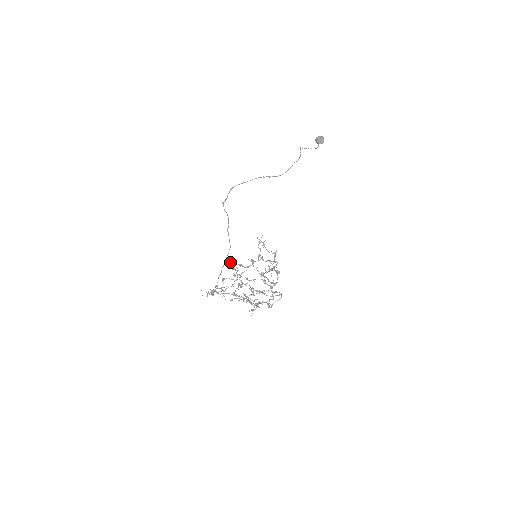
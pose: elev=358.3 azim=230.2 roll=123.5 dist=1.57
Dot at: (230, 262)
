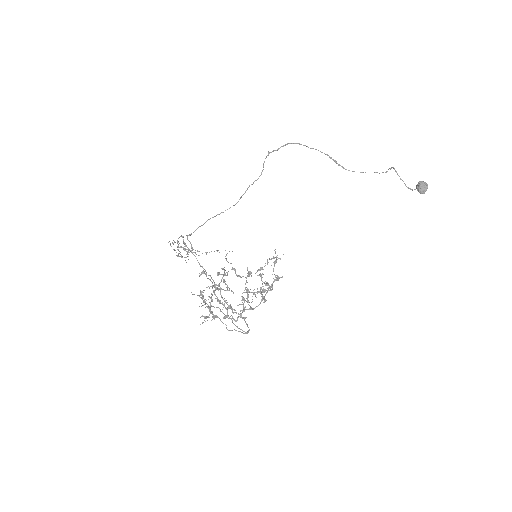
Dot at: (226, 259)
